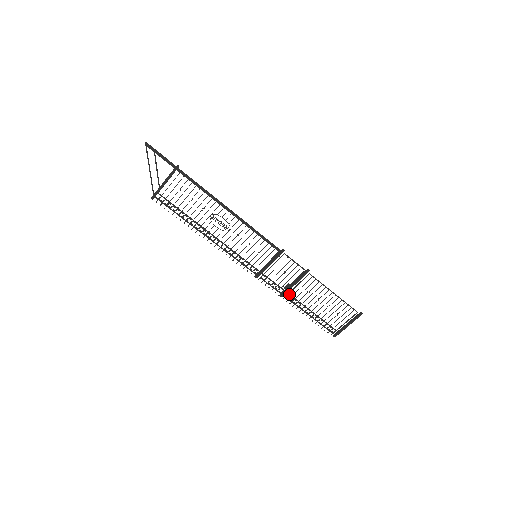
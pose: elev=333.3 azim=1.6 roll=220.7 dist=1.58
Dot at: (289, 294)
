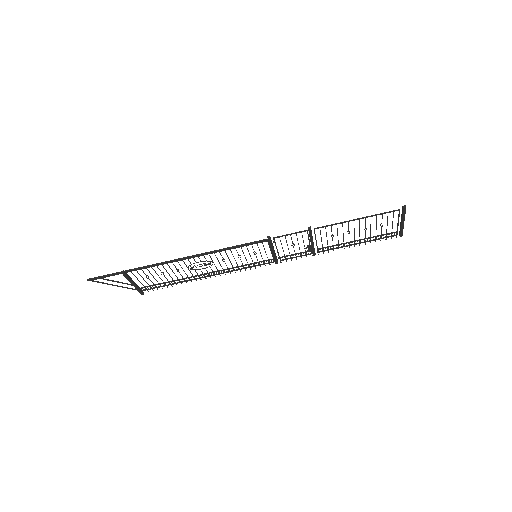
Dot at: (318, 249)
